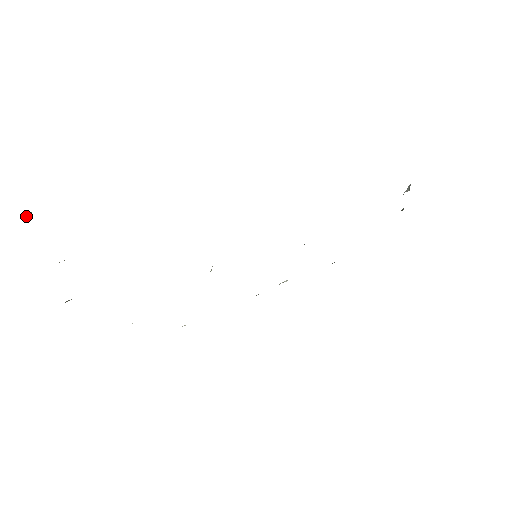
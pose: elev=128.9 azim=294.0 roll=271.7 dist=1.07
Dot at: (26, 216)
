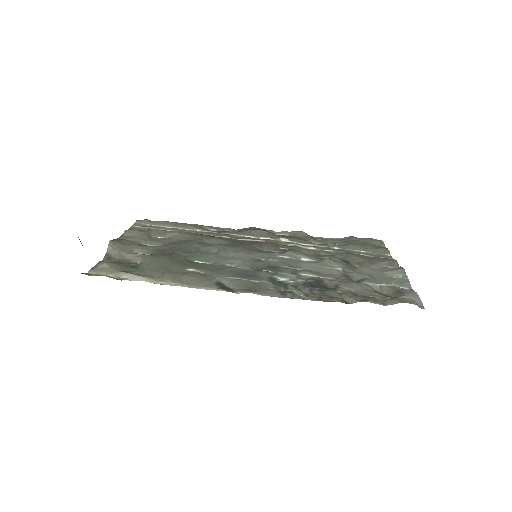
Dot at: occluded
